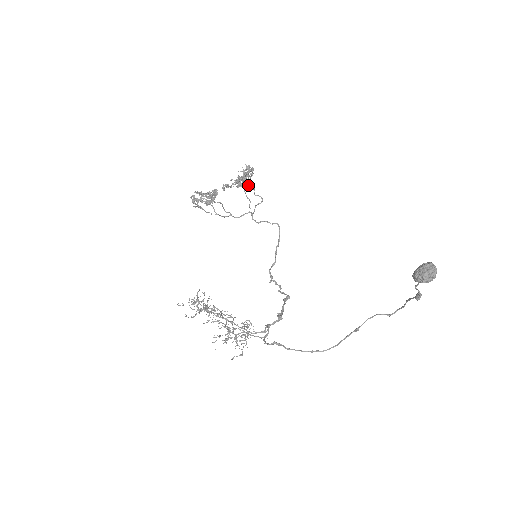
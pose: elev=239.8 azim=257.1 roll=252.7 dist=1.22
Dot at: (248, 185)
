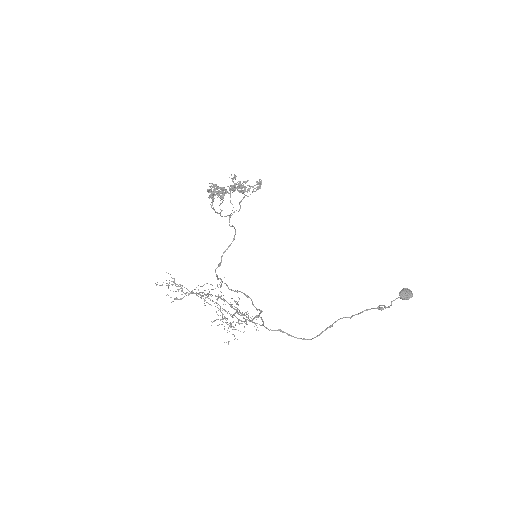
Dot at: occluded
